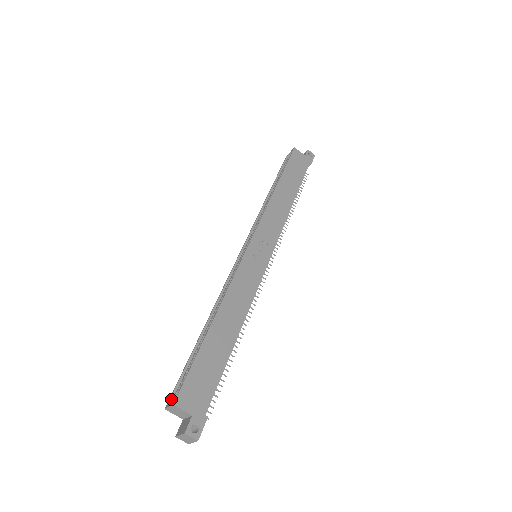
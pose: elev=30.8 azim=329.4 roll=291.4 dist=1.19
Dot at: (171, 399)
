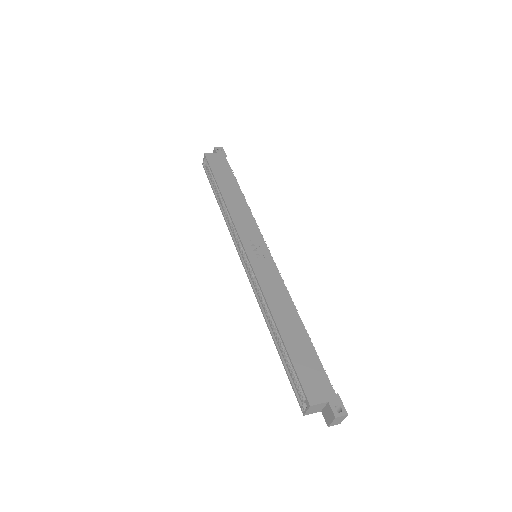
Dot at: (302, 405)
